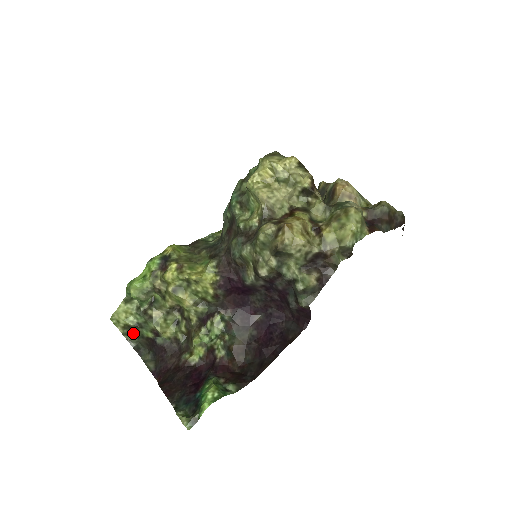
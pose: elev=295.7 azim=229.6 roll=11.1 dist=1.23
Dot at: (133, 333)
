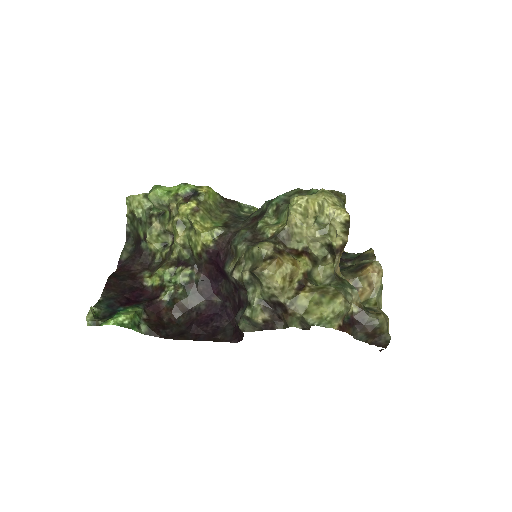
Dot at: (134, 222)
